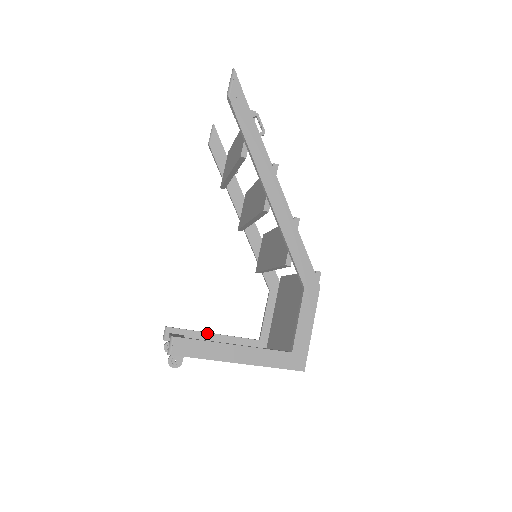
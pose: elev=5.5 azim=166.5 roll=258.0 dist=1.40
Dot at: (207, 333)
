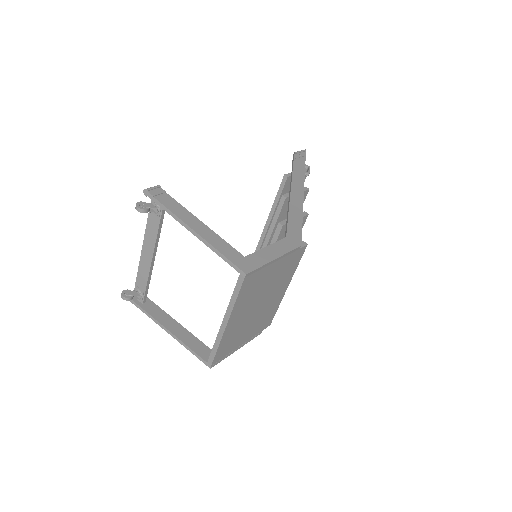
Dot at: (167, 314)
